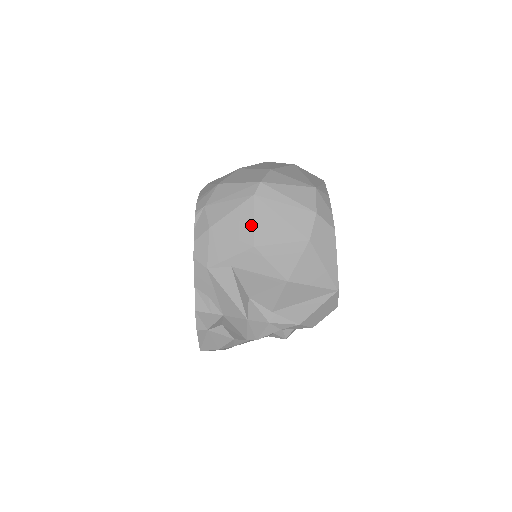
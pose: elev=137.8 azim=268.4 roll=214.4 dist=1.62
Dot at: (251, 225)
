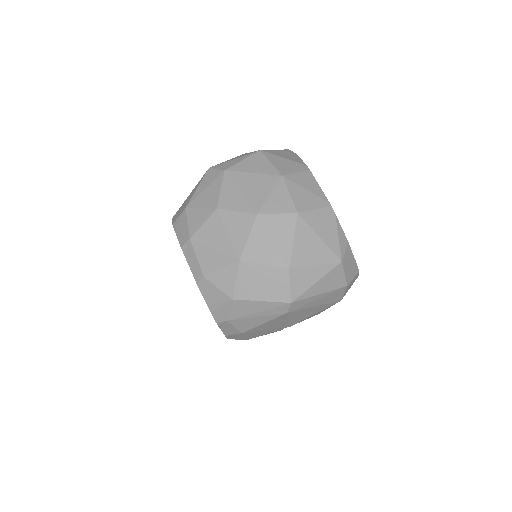
Dot at: (286, 322)
